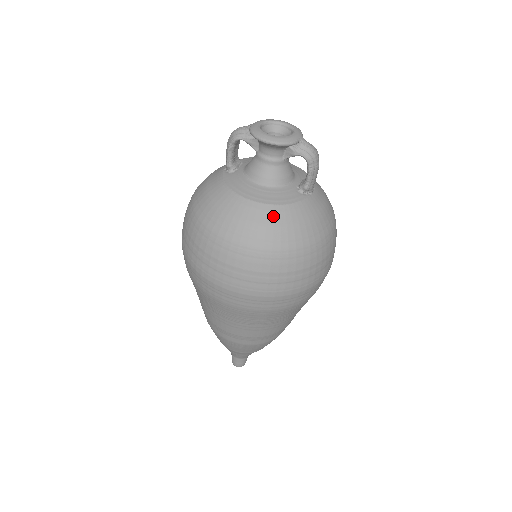
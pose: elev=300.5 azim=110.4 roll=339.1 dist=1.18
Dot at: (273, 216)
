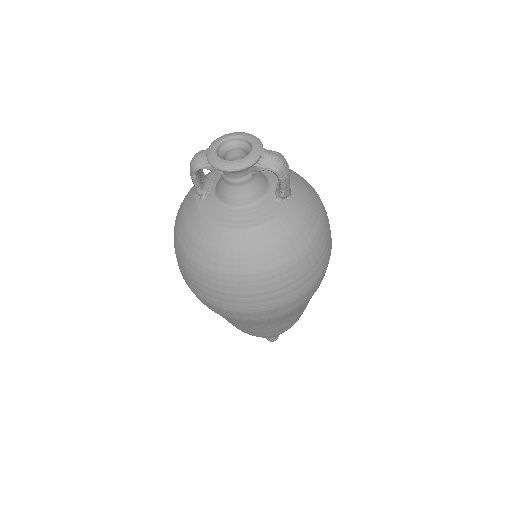
Dot at: (257, 239)
